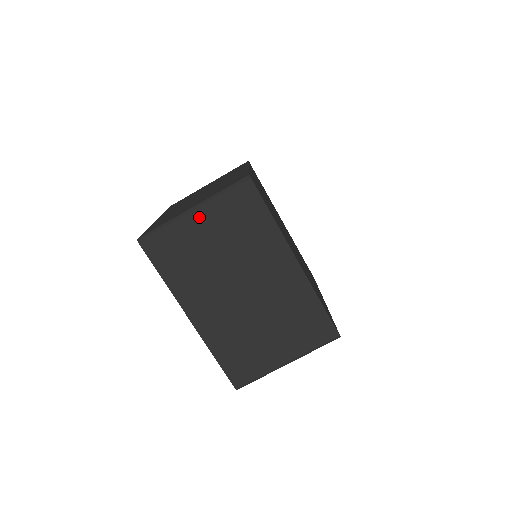
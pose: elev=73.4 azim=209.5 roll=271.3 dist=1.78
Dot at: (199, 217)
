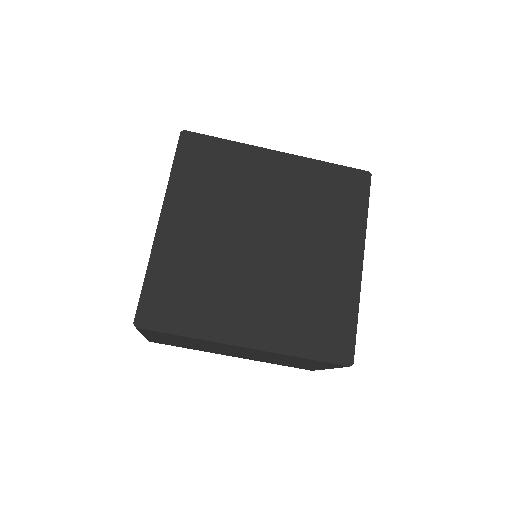
Dot at: (151, 337)
